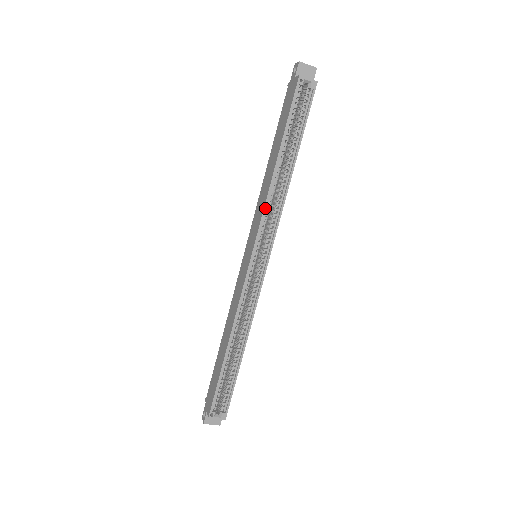
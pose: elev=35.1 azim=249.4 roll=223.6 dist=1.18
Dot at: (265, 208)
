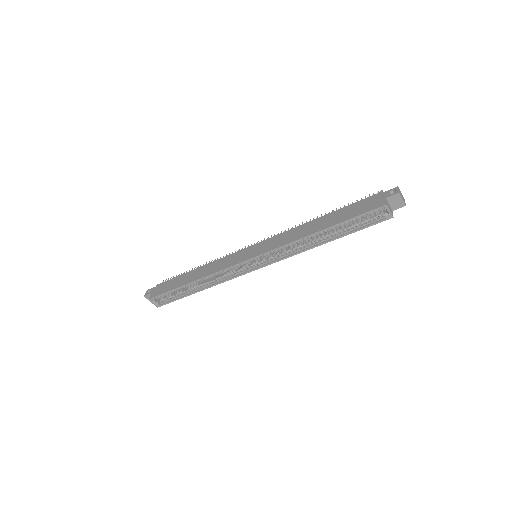
Dot at: (285, 246)
